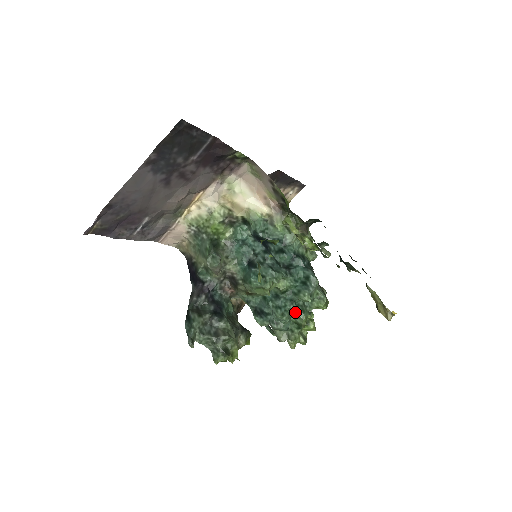
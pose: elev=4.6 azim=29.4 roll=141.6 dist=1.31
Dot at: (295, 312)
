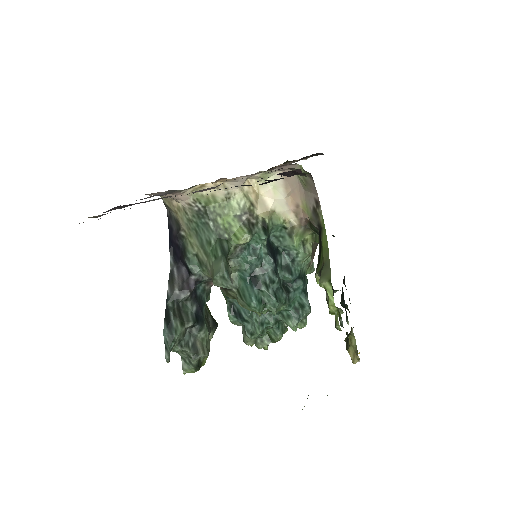
Dot at: (274, 329)
